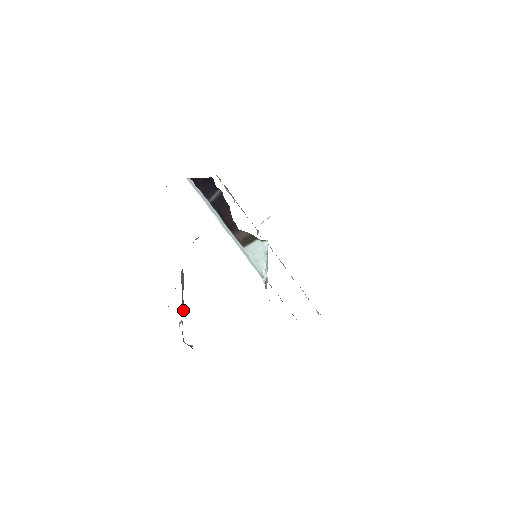
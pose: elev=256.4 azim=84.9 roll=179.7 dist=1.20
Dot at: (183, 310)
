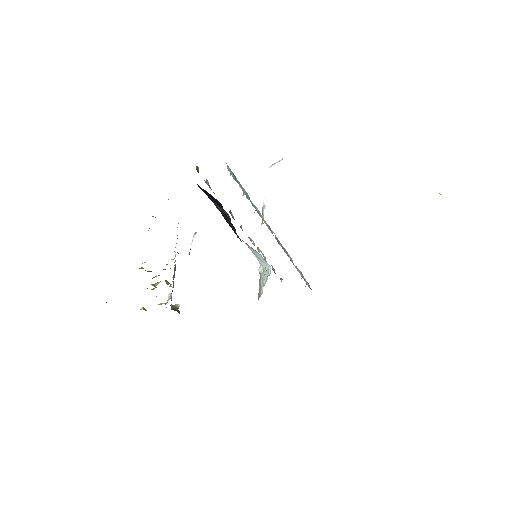
Dot at: occluded
